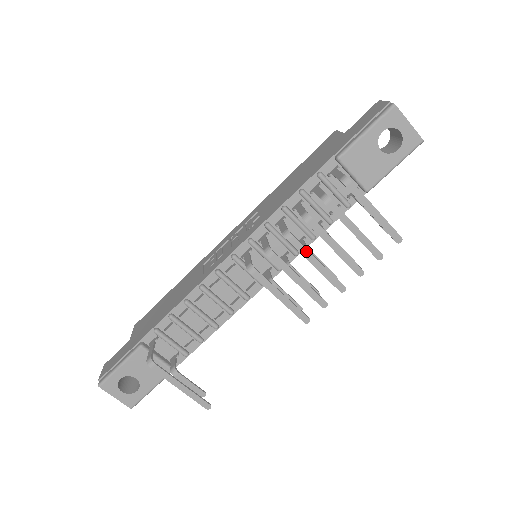
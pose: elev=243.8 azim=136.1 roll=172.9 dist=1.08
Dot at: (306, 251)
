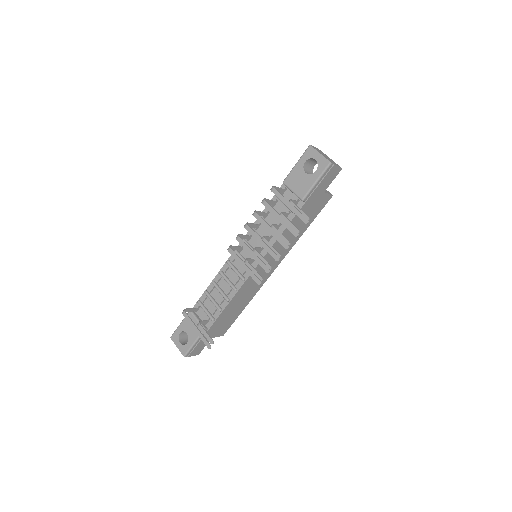
Dot at: (255, 234)
